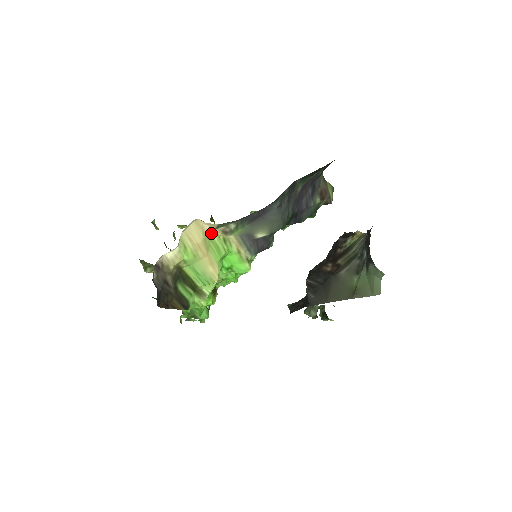
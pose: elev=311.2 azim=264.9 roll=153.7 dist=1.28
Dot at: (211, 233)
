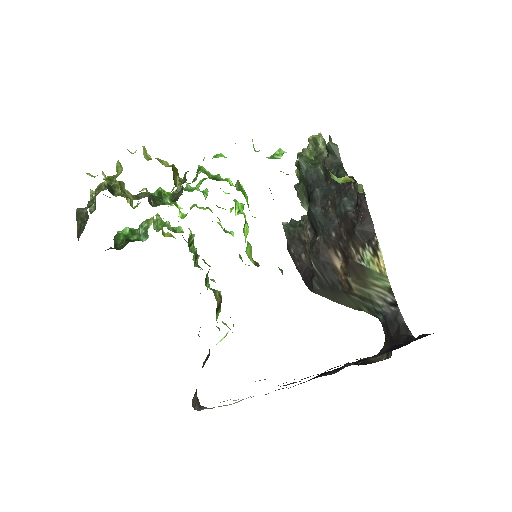
Dot at: occluded
